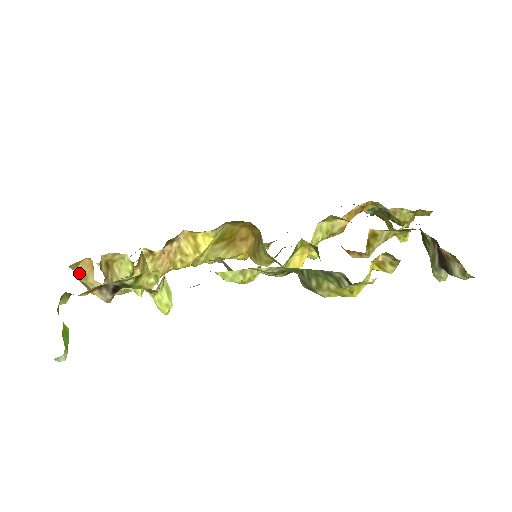
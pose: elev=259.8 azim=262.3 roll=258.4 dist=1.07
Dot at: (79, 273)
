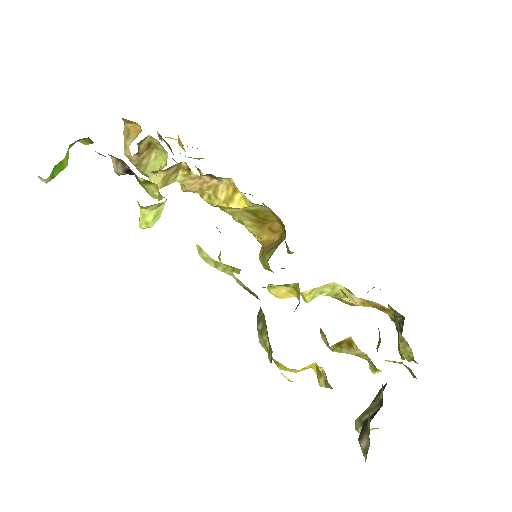
Dot at: (127, 129)
